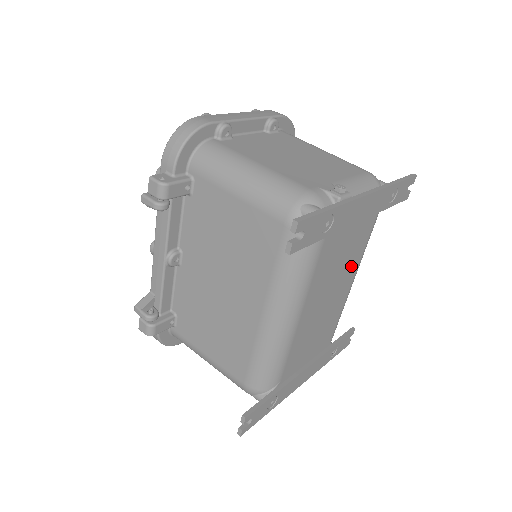
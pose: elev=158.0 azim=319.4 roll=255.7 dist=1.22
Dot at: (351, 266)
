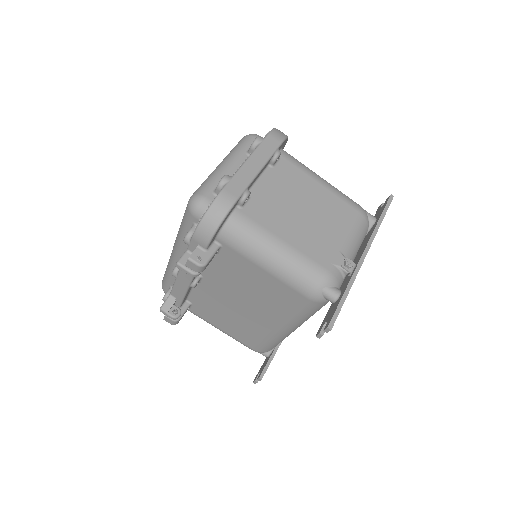
Dot at: occluded
